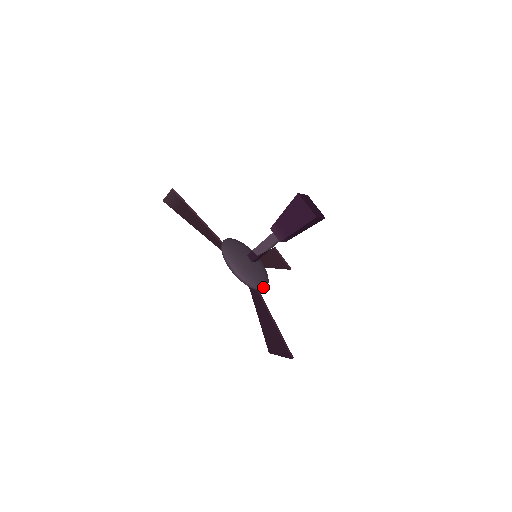
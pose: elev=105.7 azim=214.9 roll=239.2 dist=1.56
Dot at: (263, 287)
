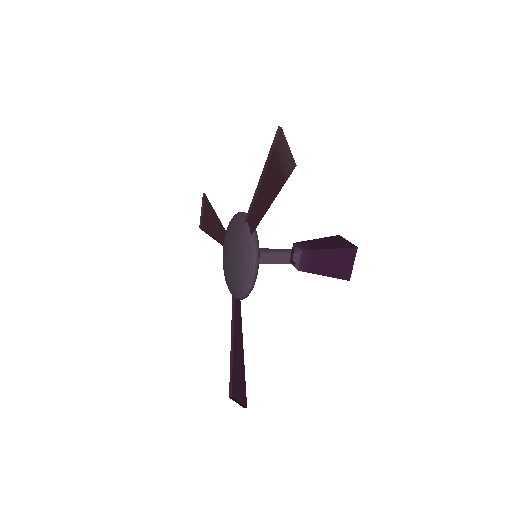
Dot at: occluded
